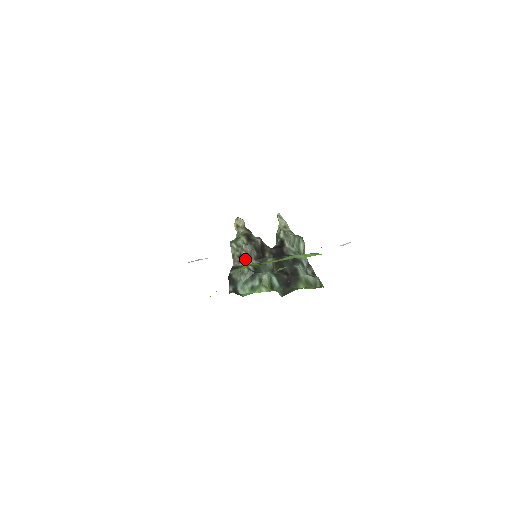
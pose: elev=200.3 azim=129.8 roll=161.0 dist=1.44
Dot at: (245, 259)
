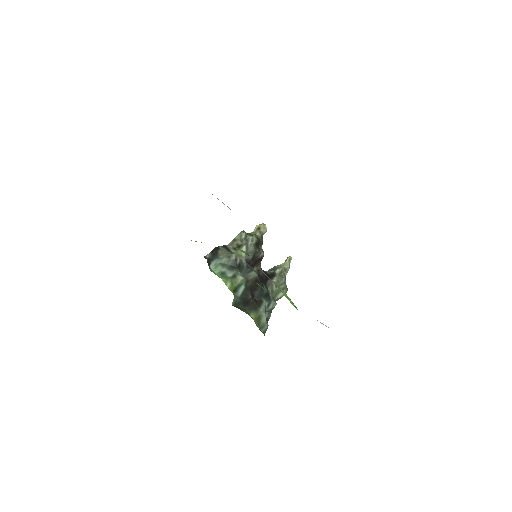
Dot at: (240, 252)
